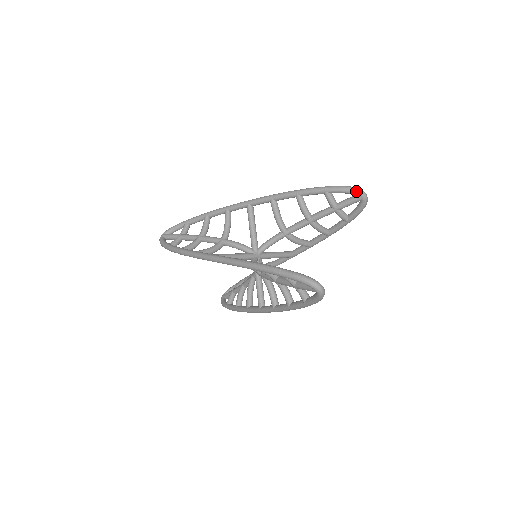
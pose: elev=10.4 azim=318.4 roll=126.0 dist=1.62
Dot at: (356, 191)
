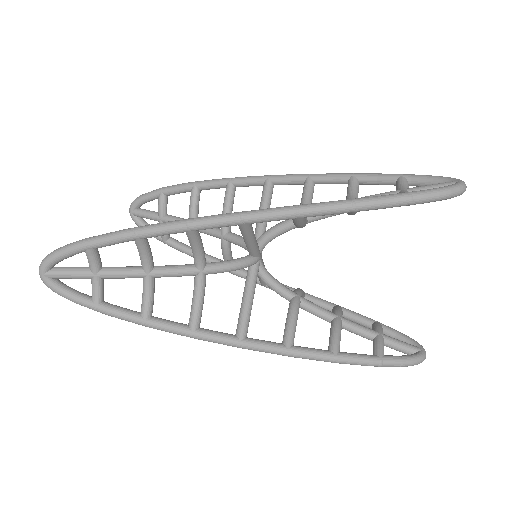
Dot at: occluded
